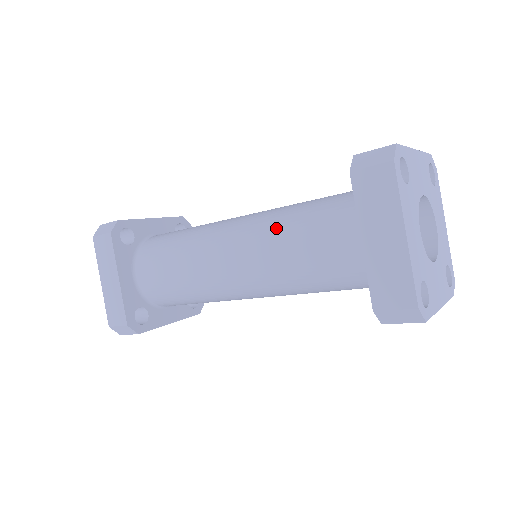
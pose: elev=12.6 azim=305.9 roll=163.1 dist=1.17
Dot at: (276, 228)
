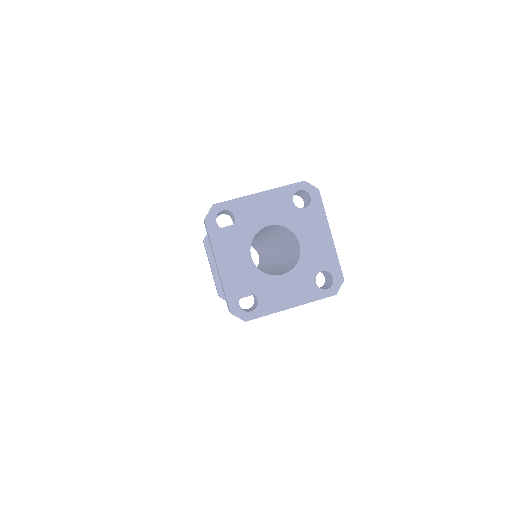
Dot at: occluded
